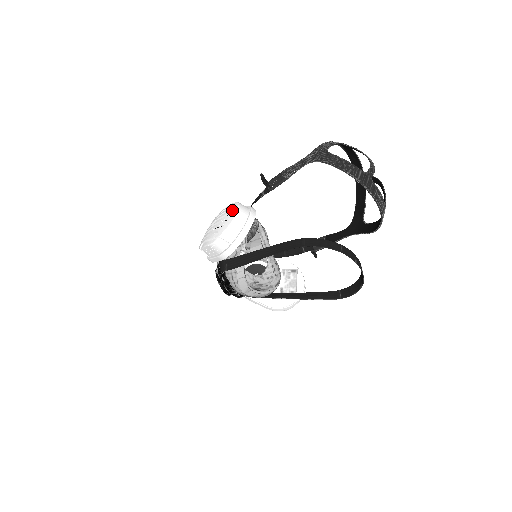
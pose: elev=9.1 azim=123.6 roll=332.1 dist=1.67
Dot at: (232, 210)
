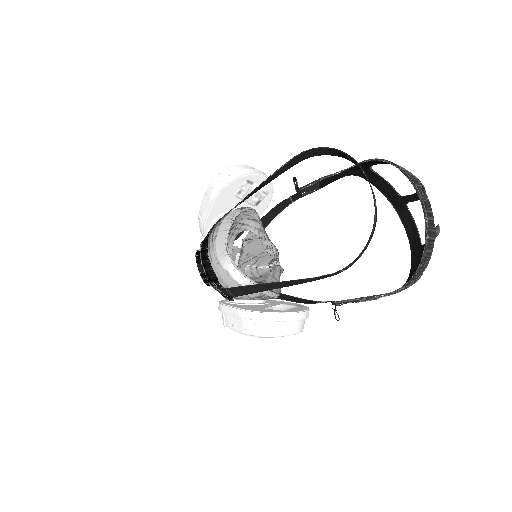
Dot at: occluded
